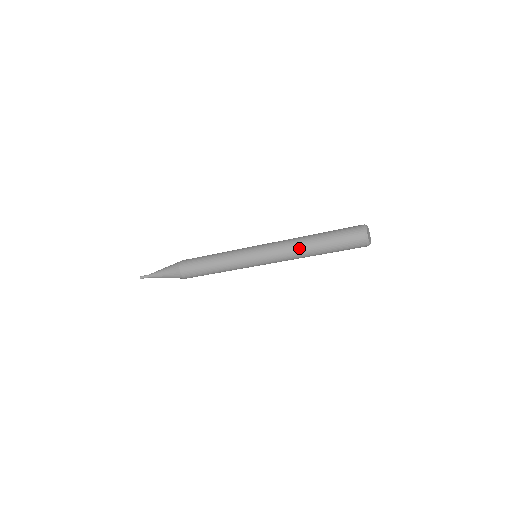
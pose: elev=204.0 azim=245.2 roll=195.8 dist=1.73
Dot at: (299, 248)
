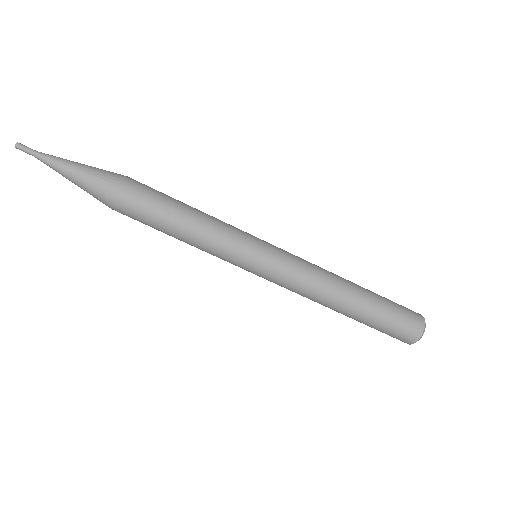
Dot at: (334, 291)
